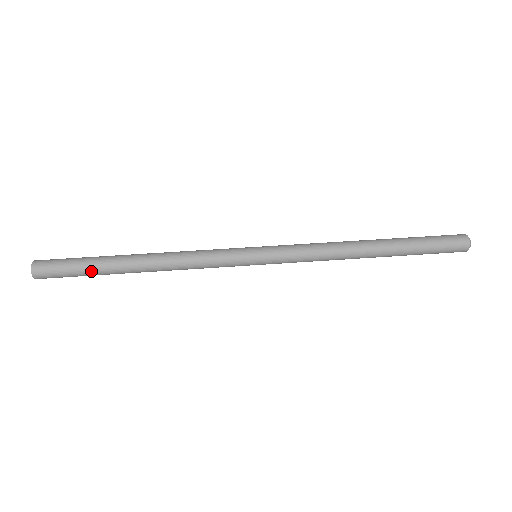
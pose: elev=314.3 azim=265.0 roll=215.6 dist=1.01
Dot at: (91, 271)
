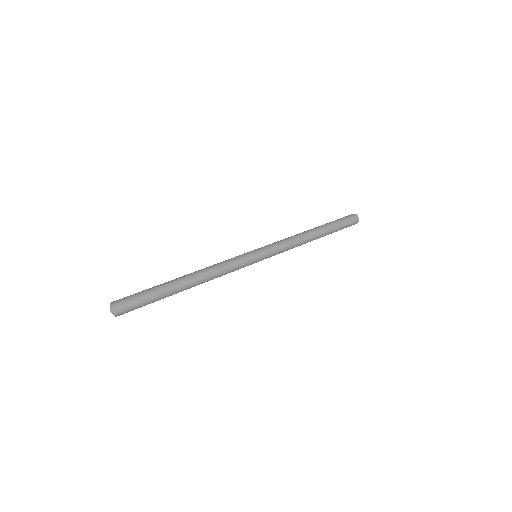
Dot at: (158, 293)
